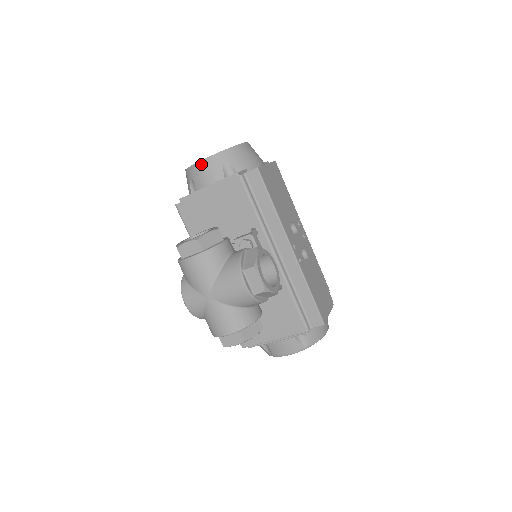
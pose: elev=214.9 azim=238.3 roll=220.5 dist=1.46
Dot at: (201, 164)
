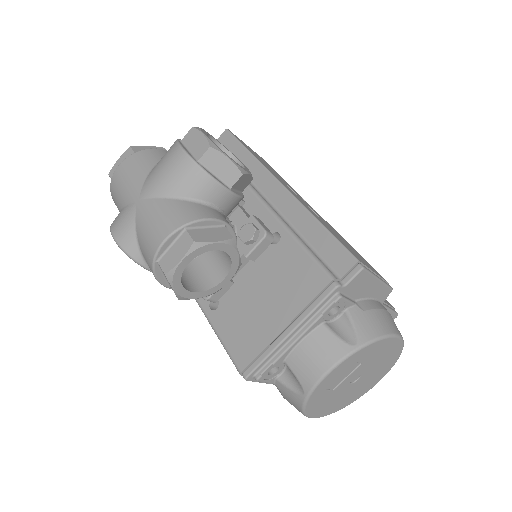
Dot at: occluded
